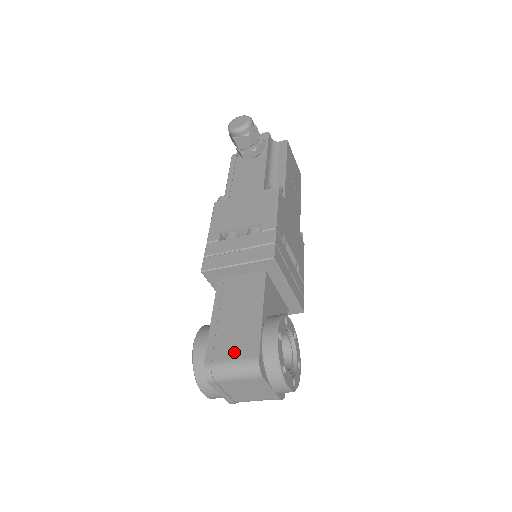
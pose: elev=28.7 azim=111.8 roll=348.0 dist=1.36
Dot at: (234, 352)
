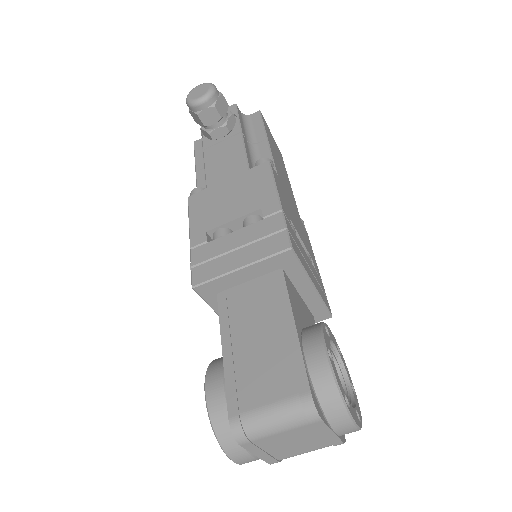
Dot at: (270, 391)
